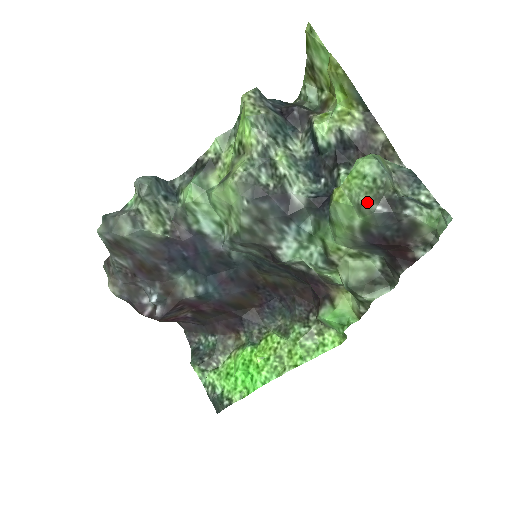
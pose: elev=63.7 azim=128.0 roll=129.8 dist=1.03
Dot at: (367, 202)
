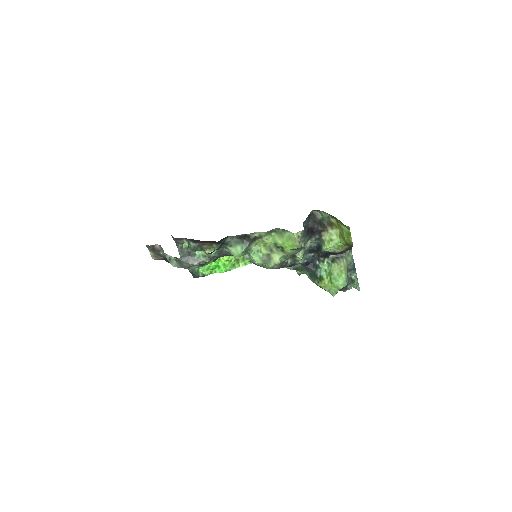
Dot at: occluded
